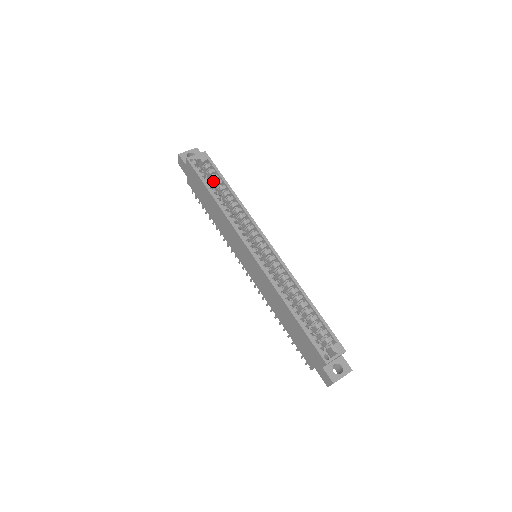
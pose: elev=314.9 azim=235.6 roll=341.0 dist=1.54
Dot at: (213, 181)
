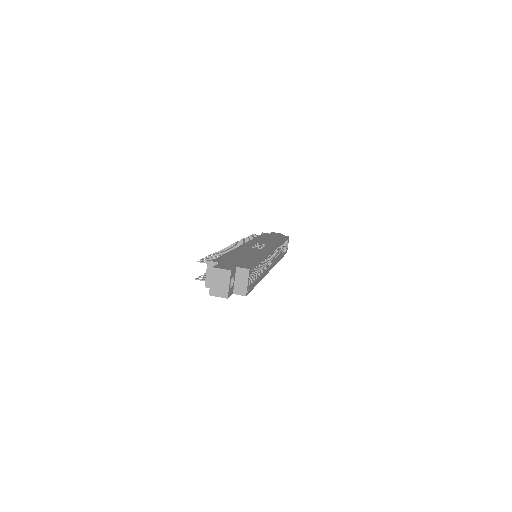
Dot at: occluded
